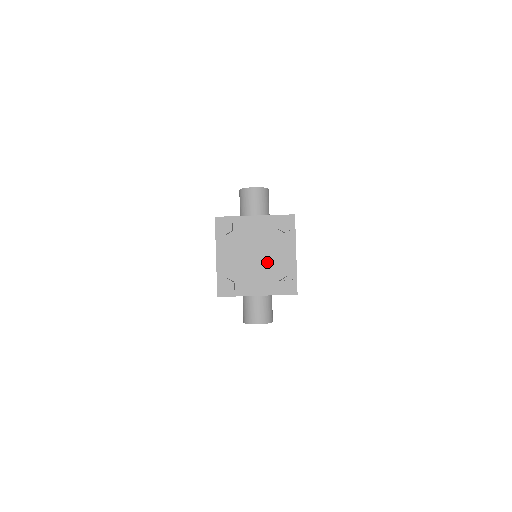
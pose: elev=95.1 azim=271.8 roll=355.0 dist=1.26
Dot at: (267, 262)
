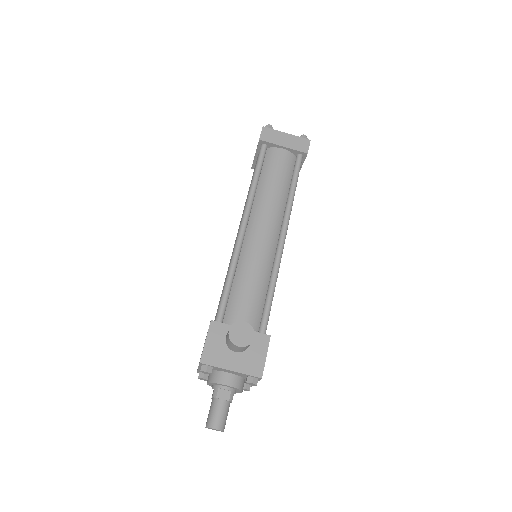
Dot at: (221, 431)
